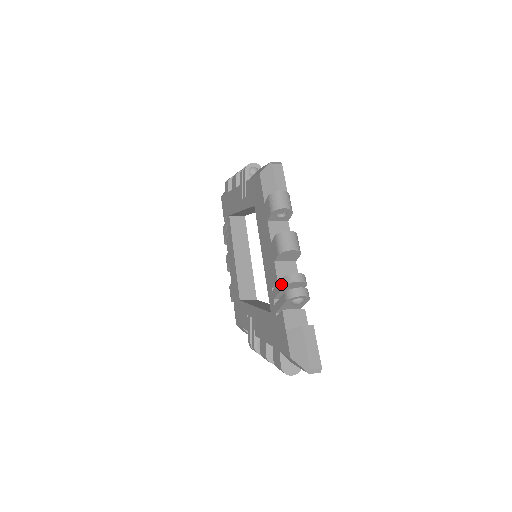
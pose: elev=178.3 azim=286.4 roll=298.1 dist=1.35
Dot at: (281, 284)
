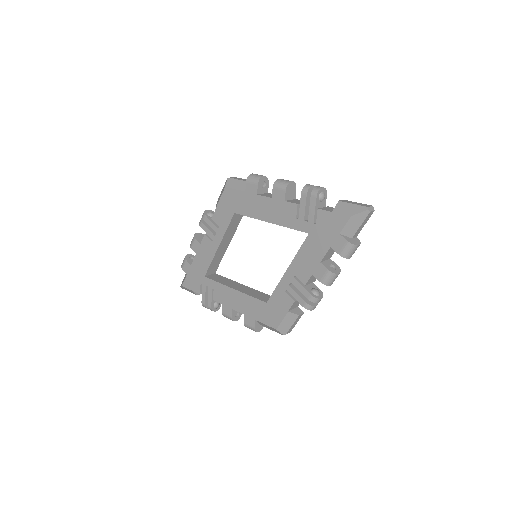
Dot at: (303, 198)
